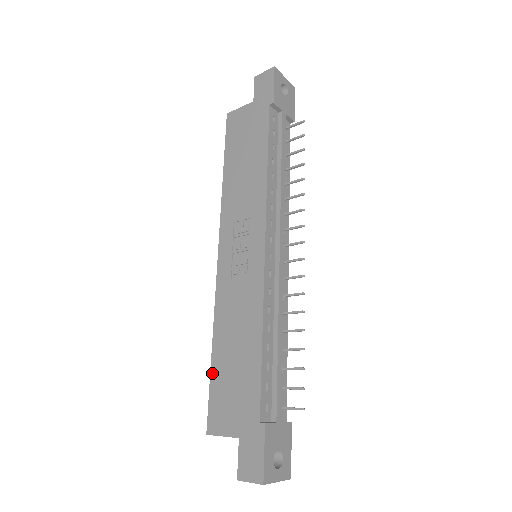
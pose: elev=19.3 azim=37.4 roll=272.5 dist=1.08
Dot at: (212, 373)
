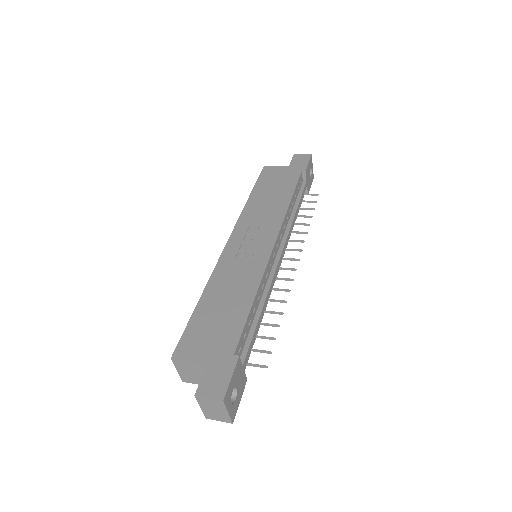
Dot at: (194, 315)
